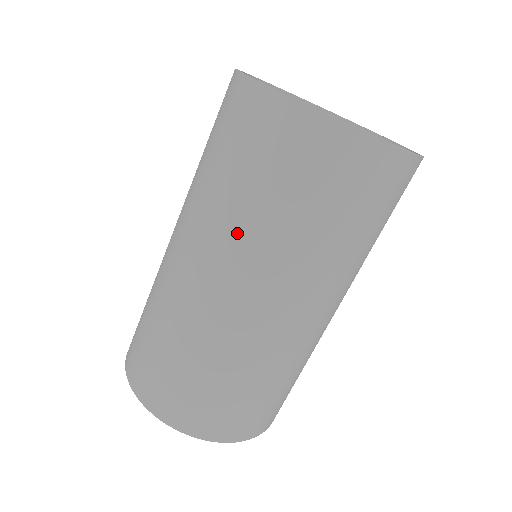
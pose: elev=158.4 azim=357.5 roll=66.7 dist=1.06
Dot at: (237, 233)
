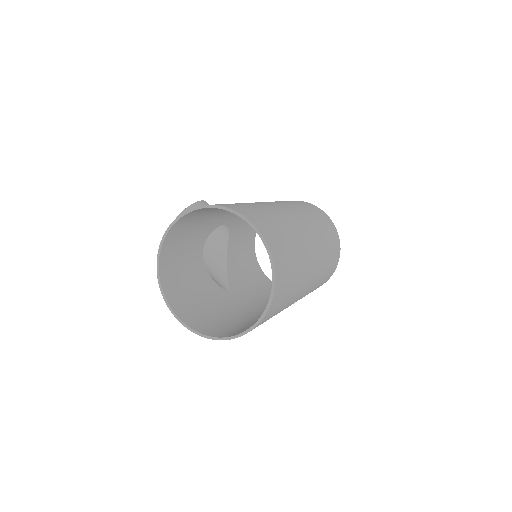
Dot at: occluded
